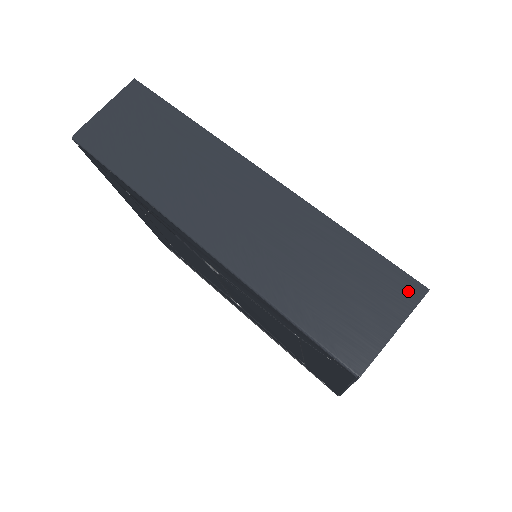
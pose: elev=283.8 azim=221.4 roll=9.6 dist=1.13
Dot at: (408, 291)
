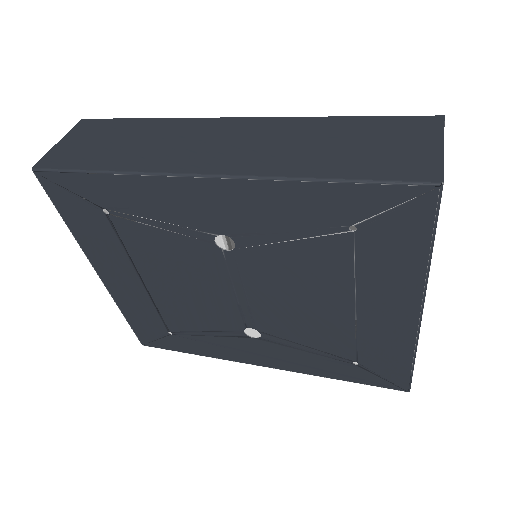
Dot at: (428, 123)
